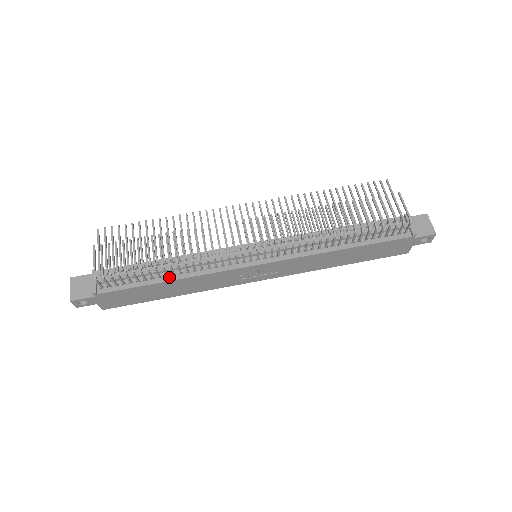
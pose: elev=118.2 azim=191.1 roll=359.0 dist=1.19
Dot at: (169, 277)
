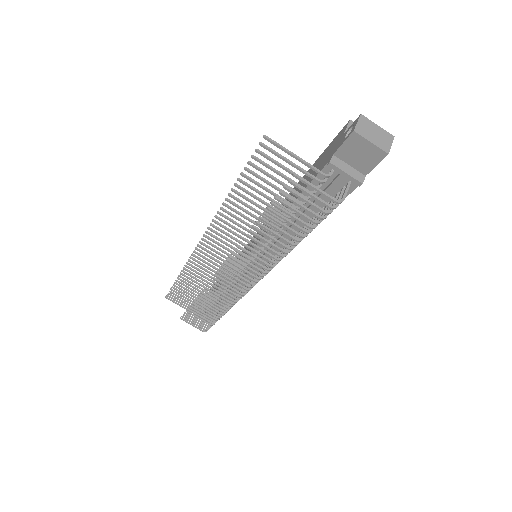
Dot at: occluded
